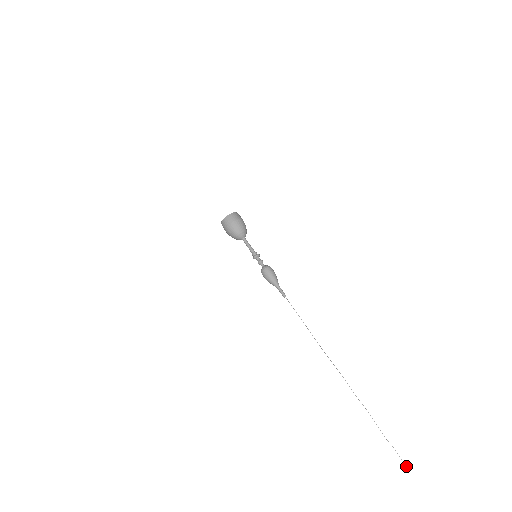
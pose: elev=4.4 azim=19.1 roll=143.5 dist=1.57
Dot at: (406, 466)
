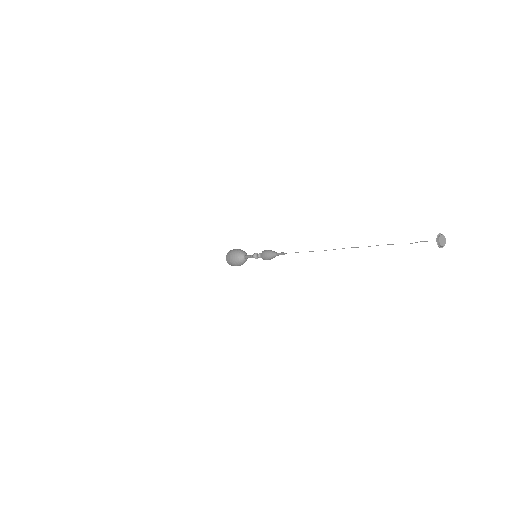
Dot at: (437, 239)
